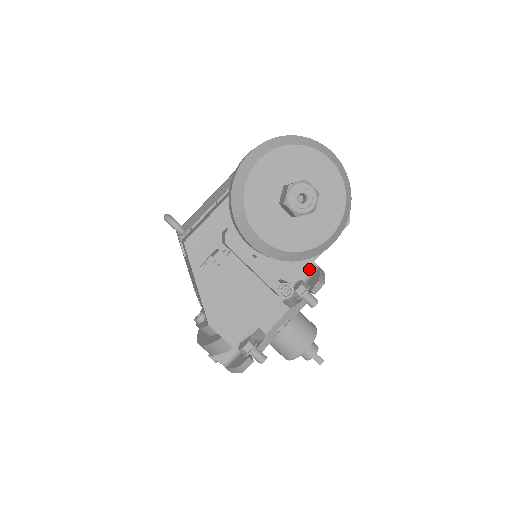
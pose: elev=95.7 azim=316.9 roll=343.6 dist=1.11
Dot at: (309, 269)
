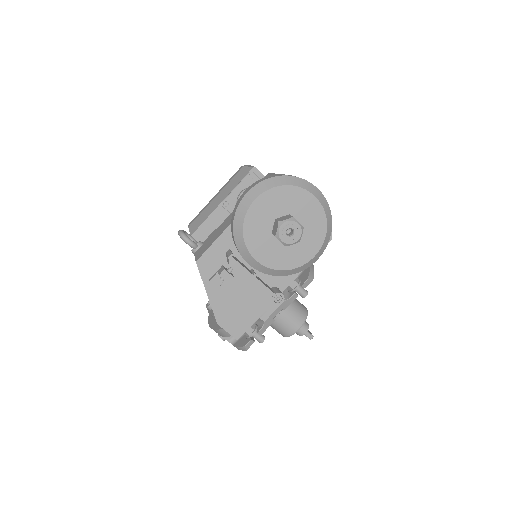
Dot at: occluded
